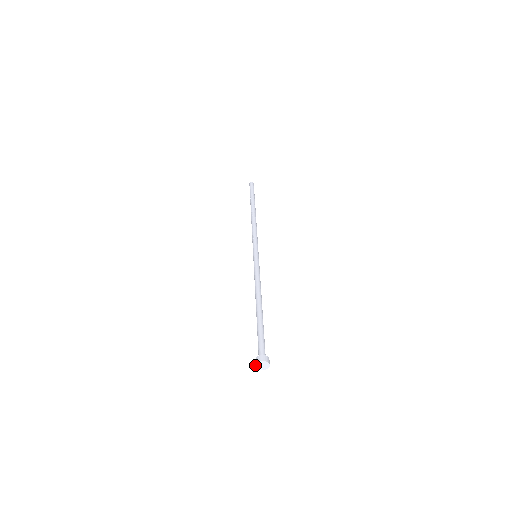
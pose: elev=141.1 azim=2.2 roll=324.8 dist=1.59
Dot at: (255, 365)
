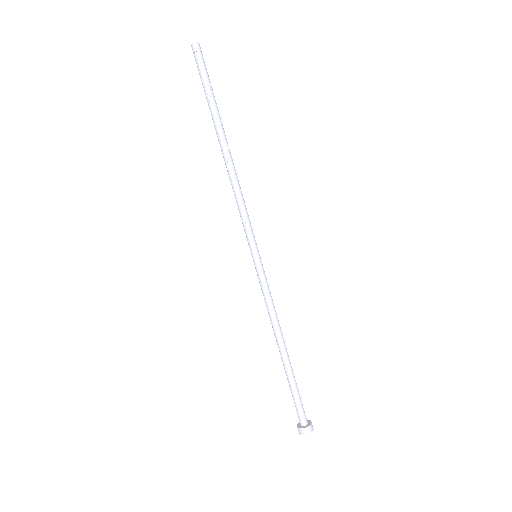
Dot at: occluded
